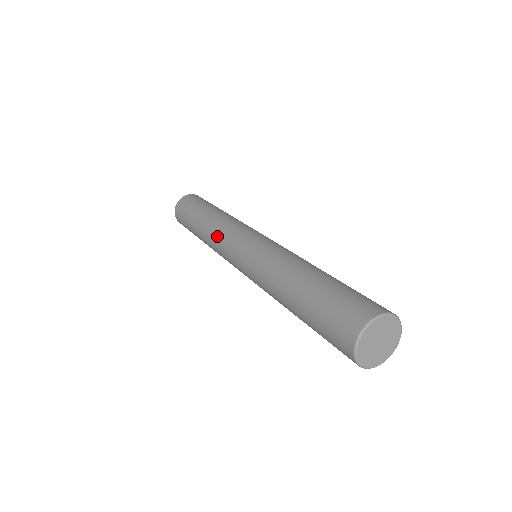
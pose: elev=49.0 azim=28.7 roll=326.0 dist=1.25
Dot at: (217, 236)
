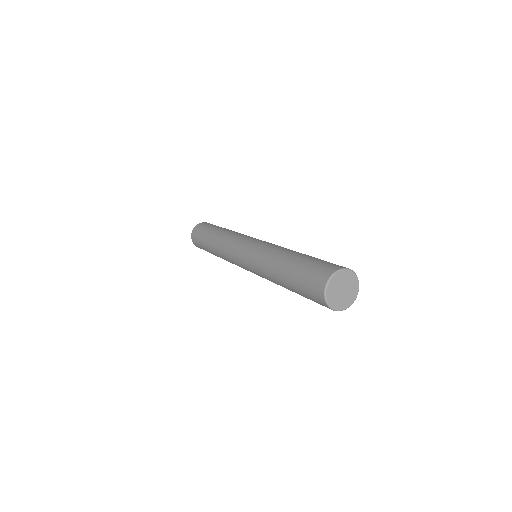
Dot at: (225, 248)
